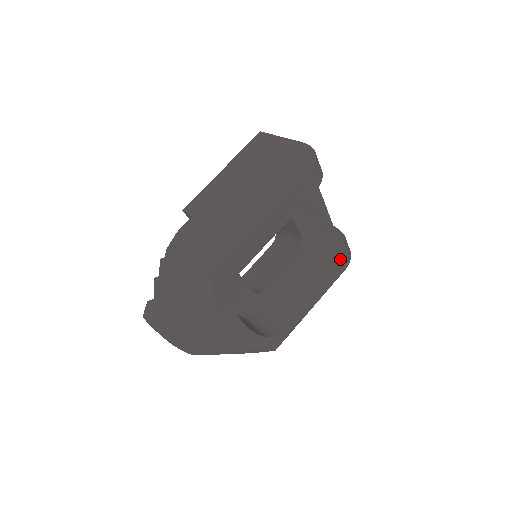
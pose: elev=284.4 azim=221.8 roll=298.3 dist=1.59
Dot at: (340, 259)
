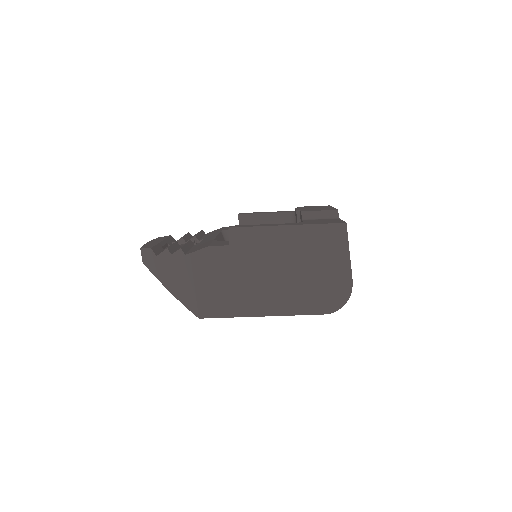
Dot at: occluded
